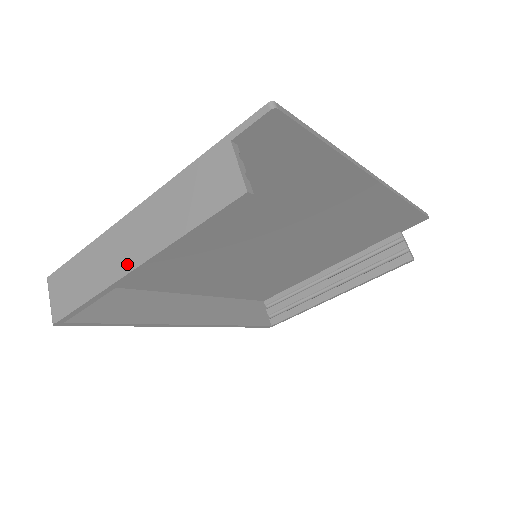
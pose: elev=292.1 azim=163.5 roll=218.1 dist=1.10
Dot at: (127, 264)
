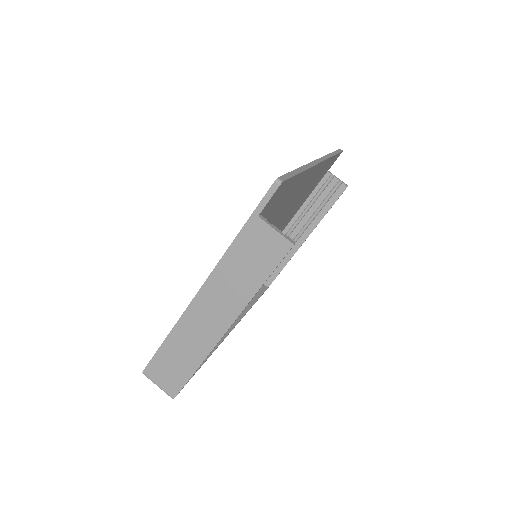
Dot at: (218, 330)
